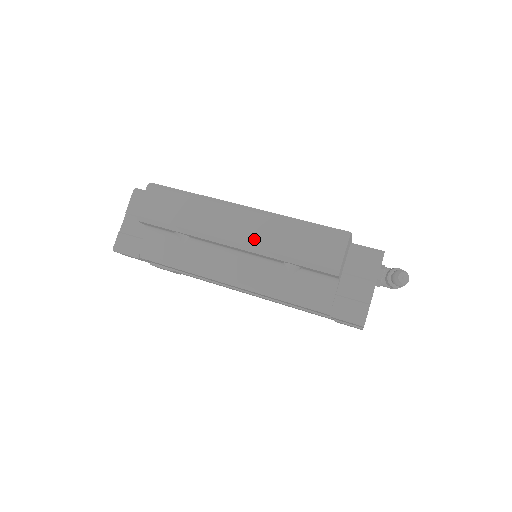
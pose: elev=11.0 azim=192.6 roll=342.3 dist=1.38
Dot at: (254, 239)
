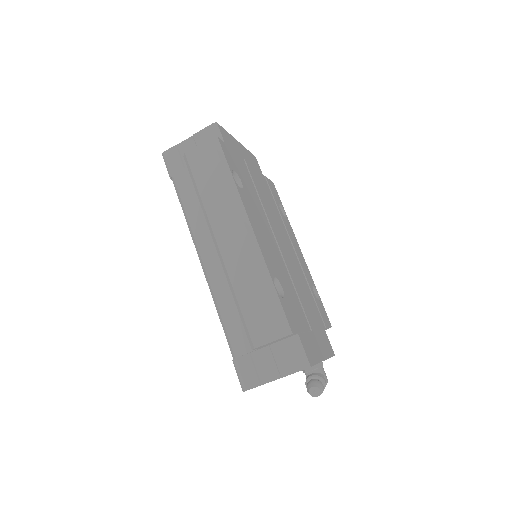
Dot at: (231, 261)
